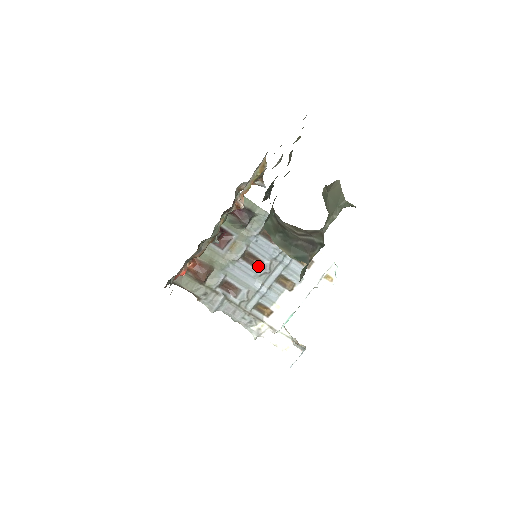
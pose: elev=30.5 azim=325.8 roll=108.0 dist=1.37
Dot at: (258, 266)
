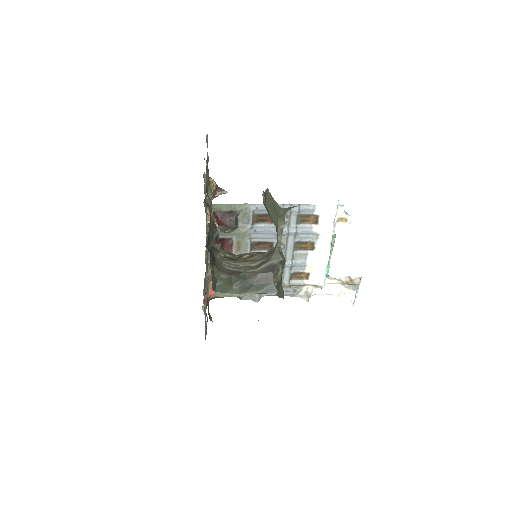
Dot at: (271, 248)
